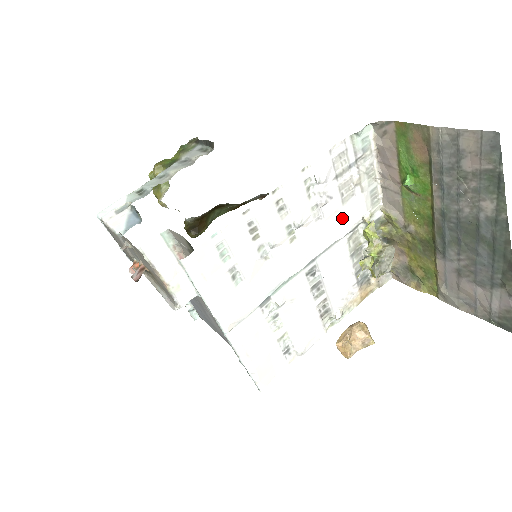
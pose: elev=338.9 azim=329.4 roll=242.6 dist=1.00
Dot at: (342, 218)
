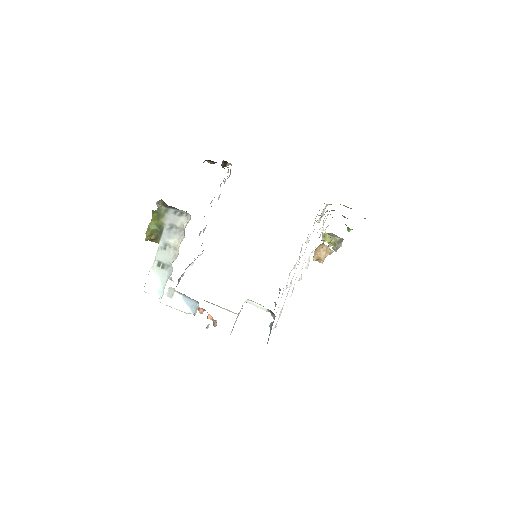
Dot at: occluded
